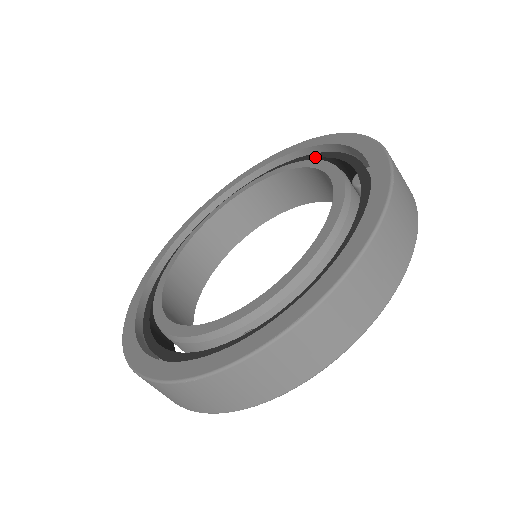
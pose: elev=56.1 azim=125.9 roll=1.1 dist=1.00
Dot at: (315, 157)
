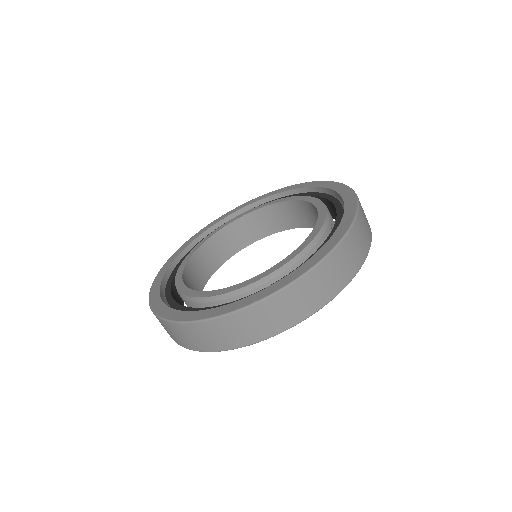
Dot at: (322, 196)
